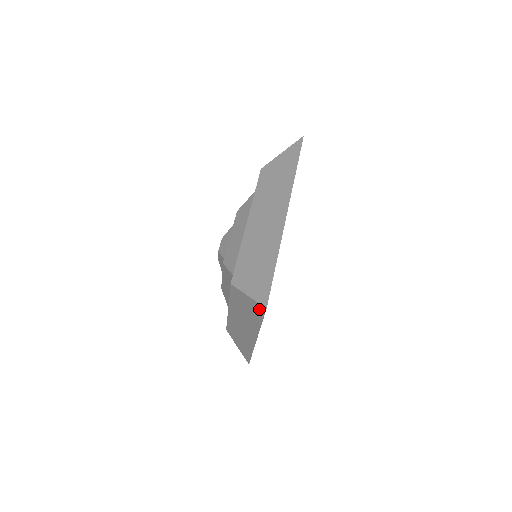
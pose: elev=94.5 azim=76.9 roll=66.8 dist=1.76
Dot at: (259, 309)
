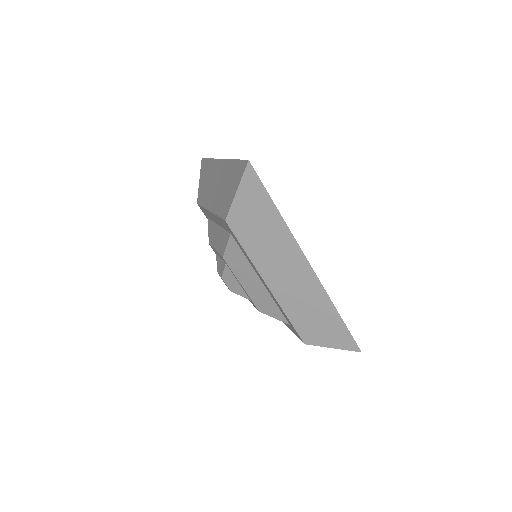
Dot at: occluded
